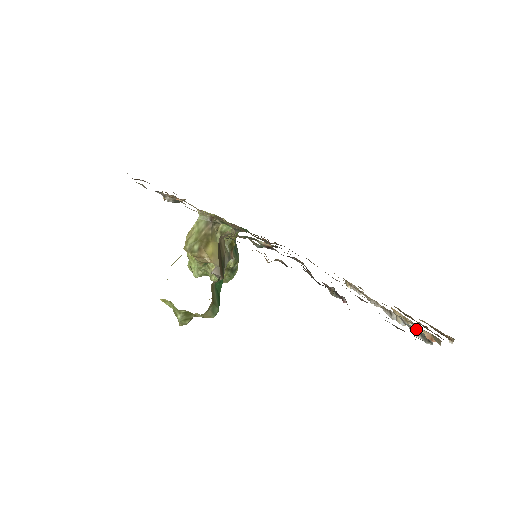
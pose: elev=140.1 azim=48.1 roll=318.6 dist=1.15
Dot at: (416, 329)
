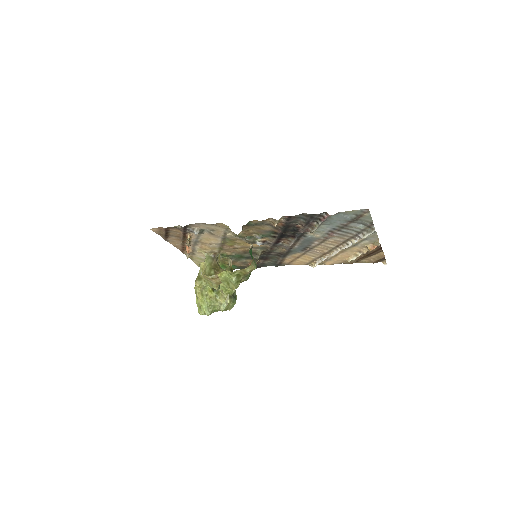
Dot at: (364, 233)
